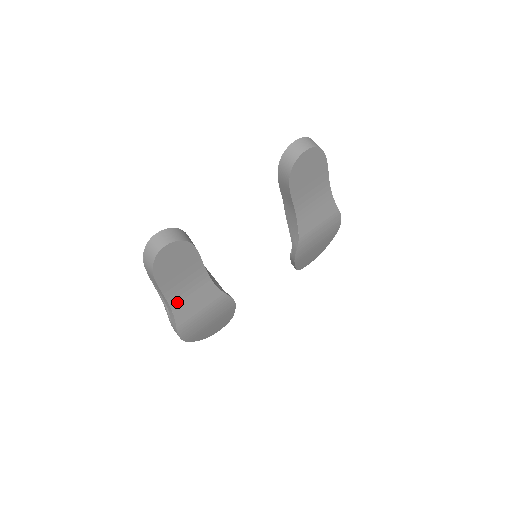
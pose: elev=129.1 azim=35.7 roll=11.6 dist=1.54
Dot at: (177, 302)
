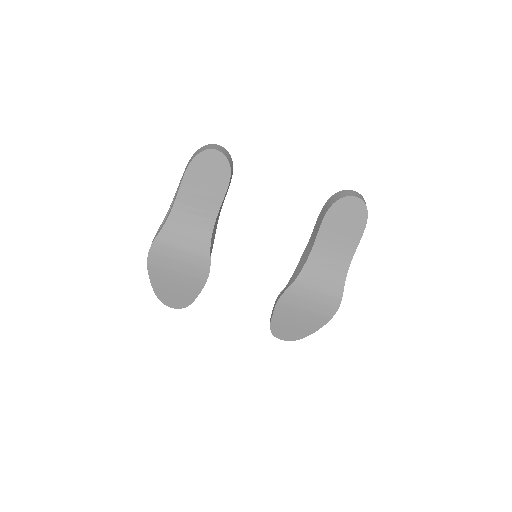
Dot at: (178, 214)
